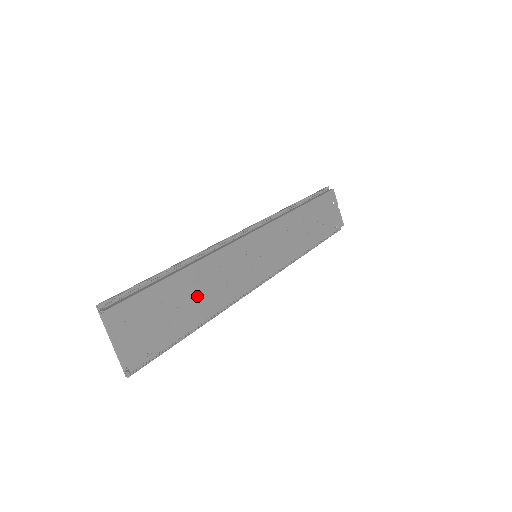
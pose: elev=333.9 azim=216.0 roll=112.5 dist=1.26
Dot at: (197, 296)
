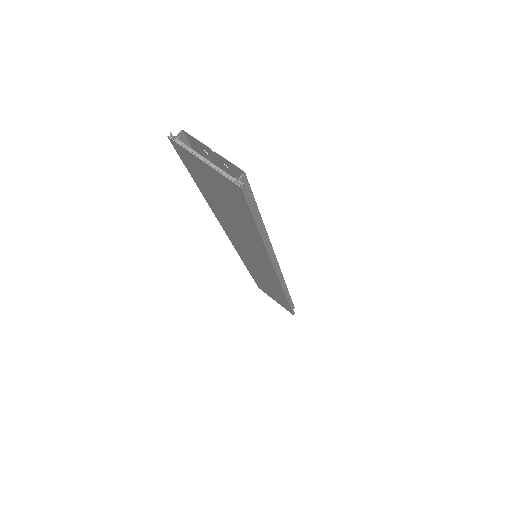
Dot at: occluded
